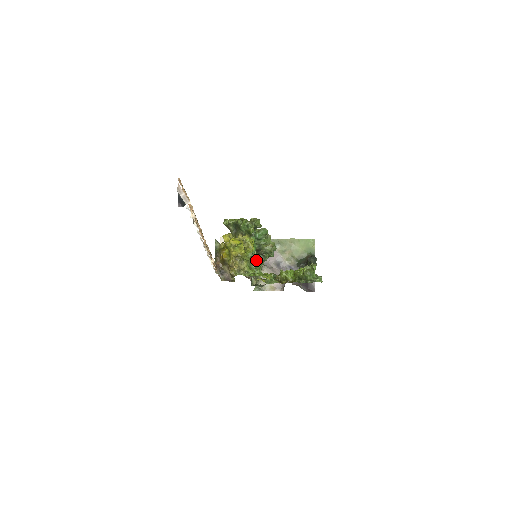
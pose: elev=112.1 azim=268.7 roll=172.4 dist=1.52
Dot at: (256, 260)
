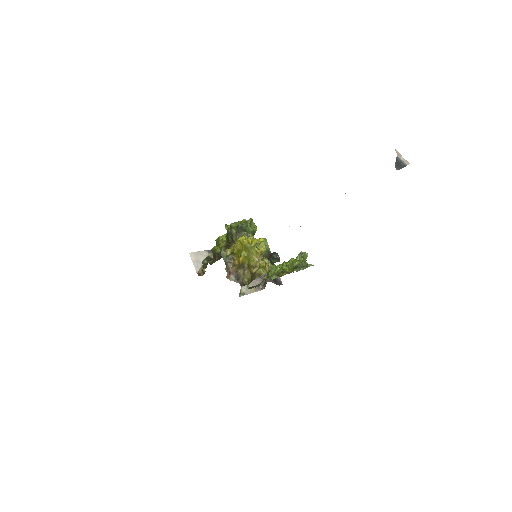
Dot at: occluded
